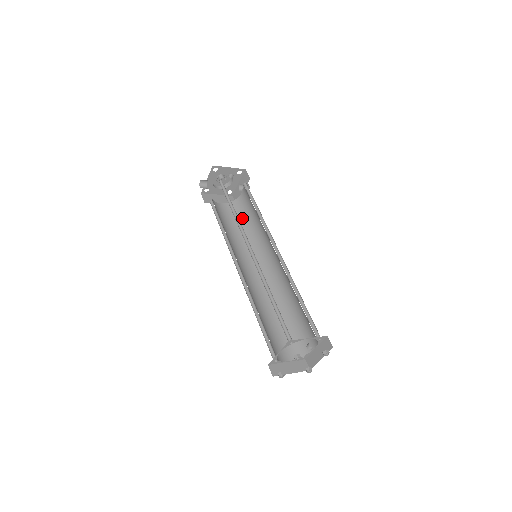
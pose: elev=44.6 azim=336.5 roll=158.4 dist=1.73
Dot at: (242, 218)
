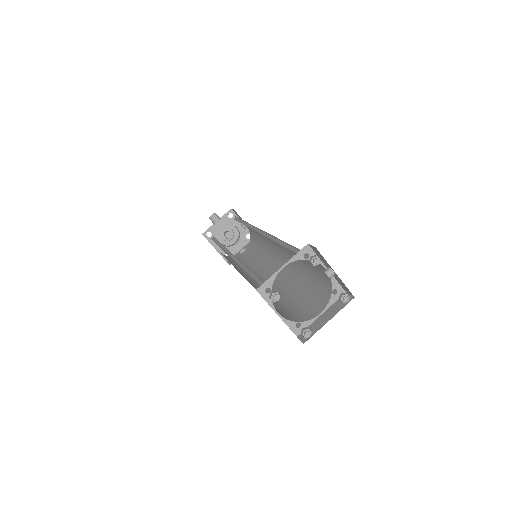
Dot at: occluded
